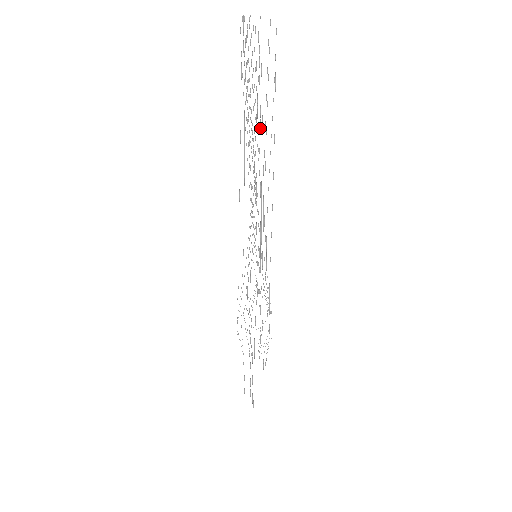
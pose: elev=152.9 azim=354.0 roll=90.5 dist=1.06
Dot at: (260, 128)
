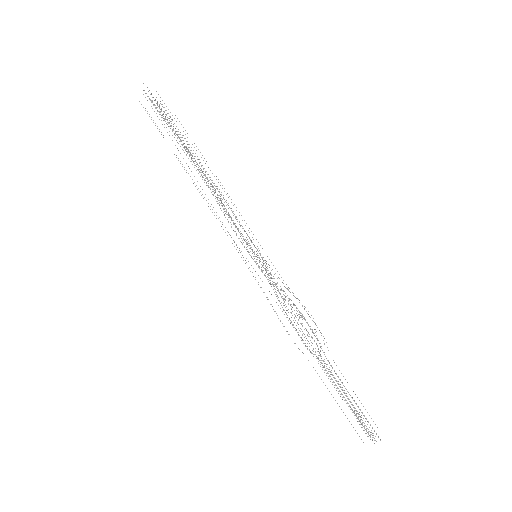
Dot at: (190, 155)
